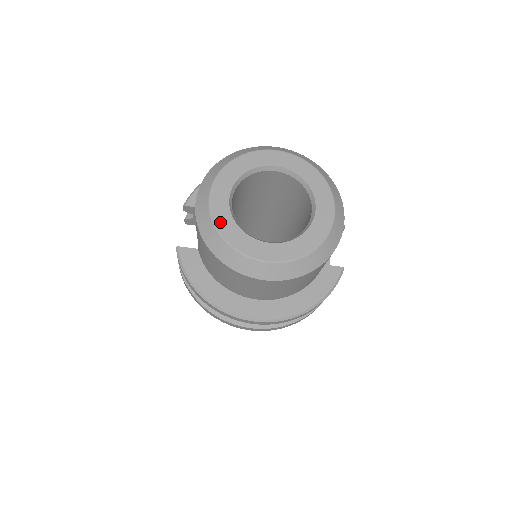
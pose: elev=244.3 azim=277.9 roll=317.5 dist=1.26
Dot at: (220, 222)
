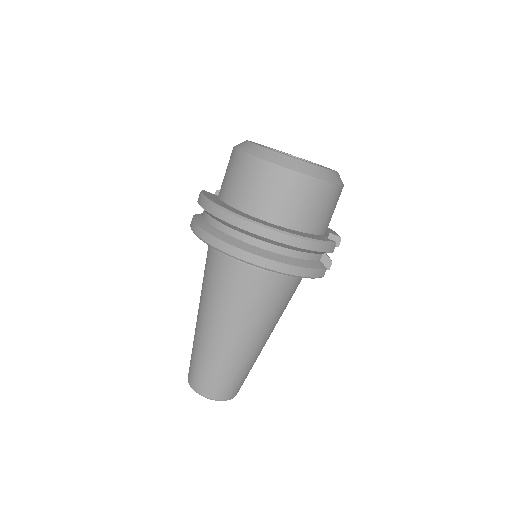
Dot at: occluded
